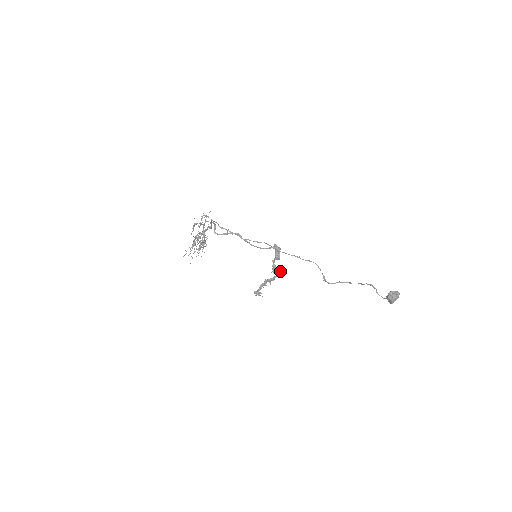
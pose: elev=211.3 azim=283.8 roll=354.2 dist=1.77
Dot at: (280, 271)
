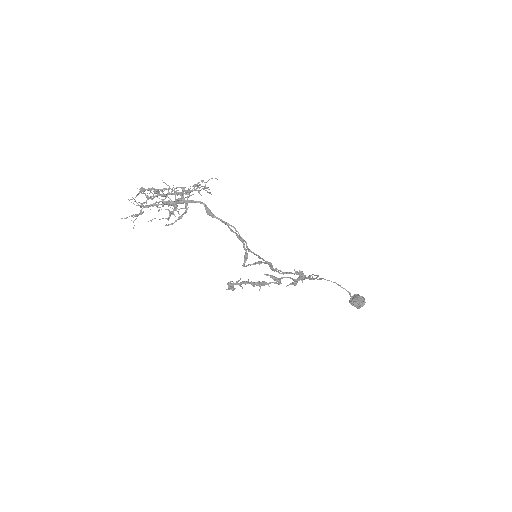
Dot at: occluded
